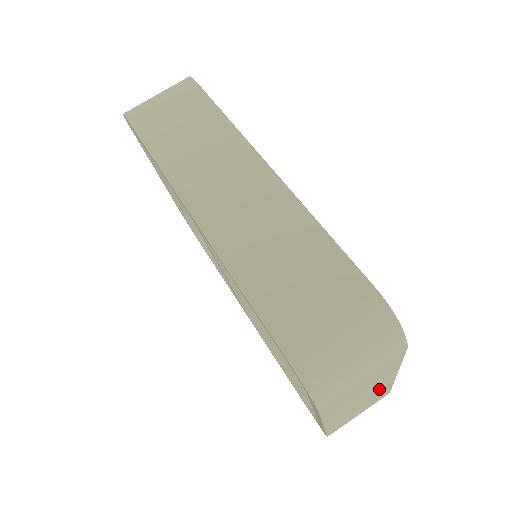
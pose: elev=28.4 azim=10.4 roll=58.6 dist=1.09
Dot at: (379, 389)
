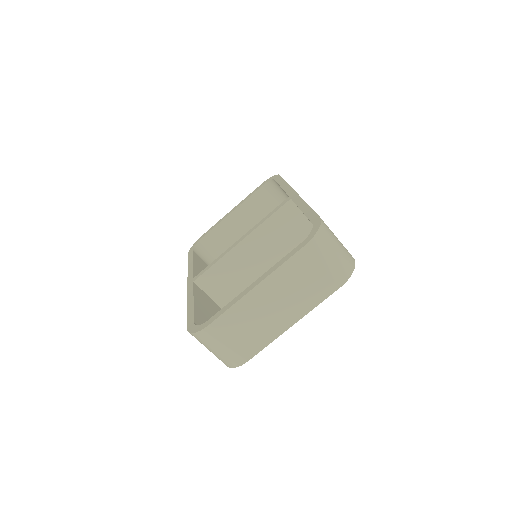
Dot at: (278, 322)
